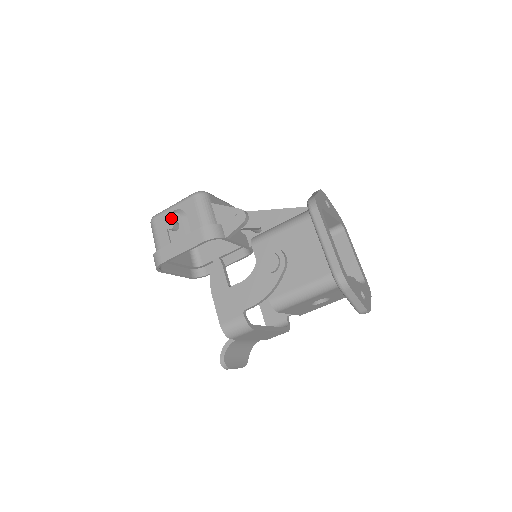
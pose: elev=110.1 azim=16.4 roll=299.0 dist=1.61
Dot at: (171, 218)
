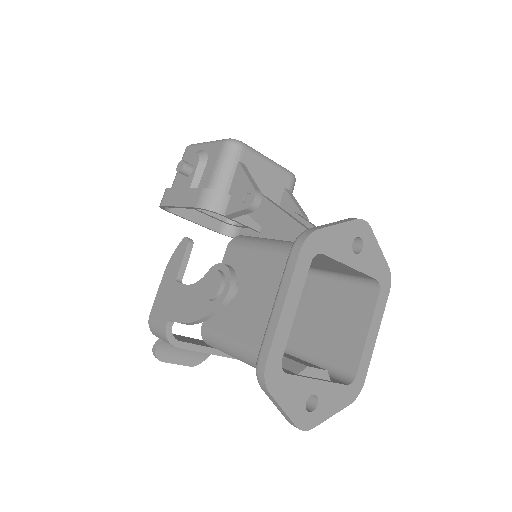
Dot at: (192, 158)
